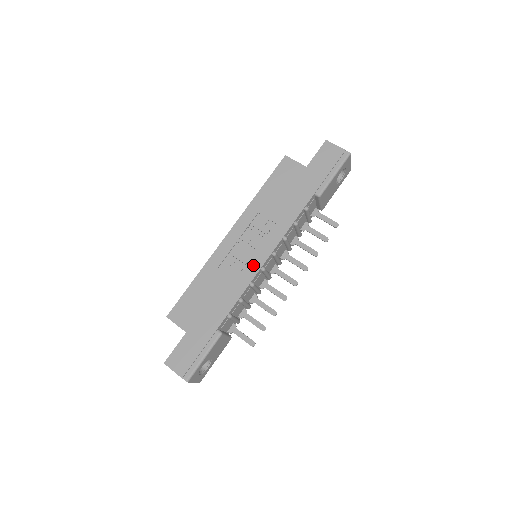
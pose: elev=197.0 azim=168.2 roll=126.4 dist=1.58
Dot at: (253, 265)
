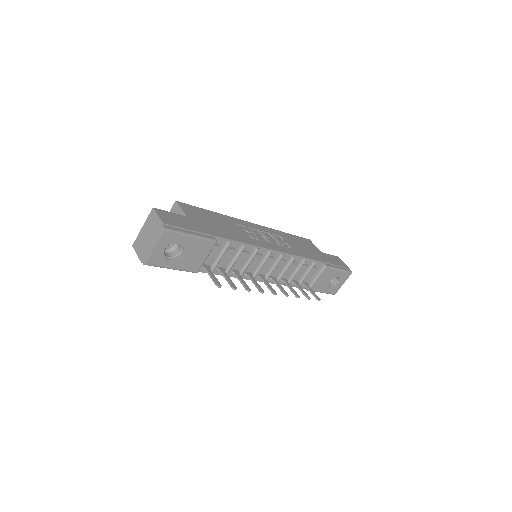
Dot at: (265, 244)
